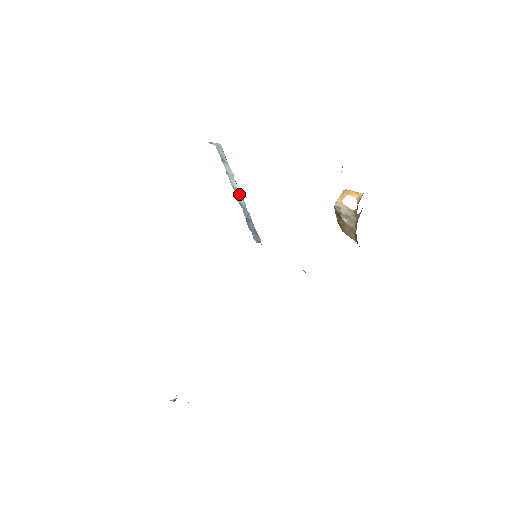
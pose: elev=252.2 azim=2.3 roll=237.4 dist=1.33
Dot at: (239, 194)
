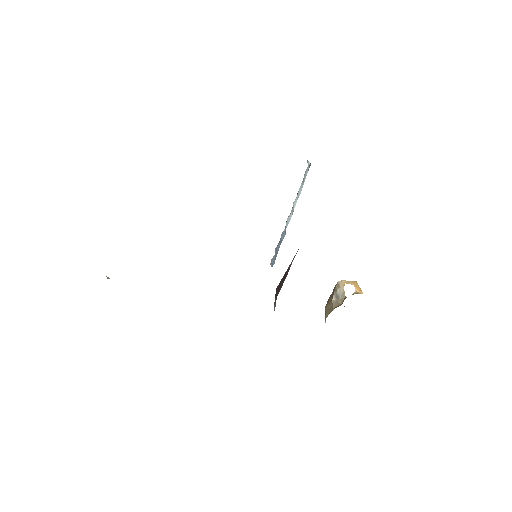
Dot at: (292, 214)
